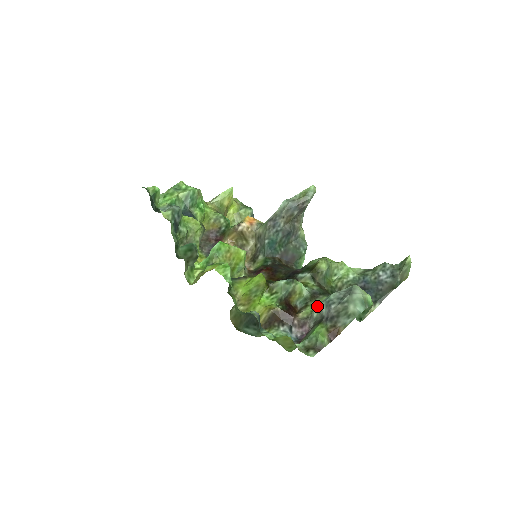
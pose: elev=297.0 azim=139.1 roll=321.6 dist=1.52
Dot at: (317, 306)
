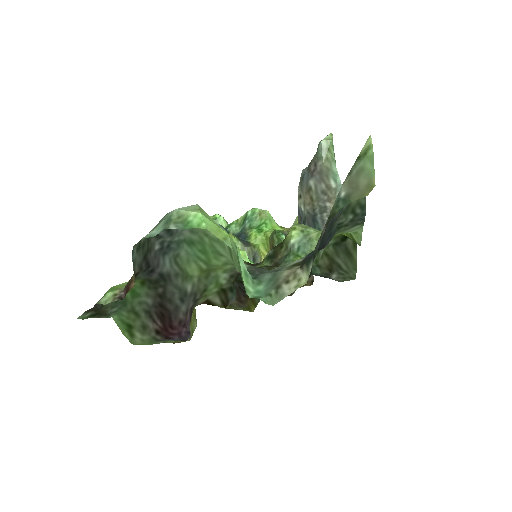
Dot at: (198, 274)
